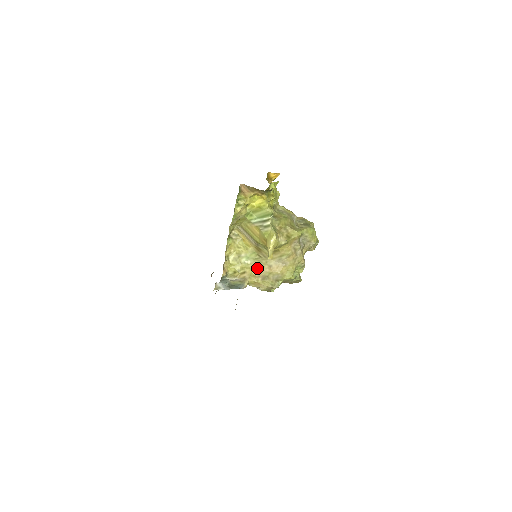
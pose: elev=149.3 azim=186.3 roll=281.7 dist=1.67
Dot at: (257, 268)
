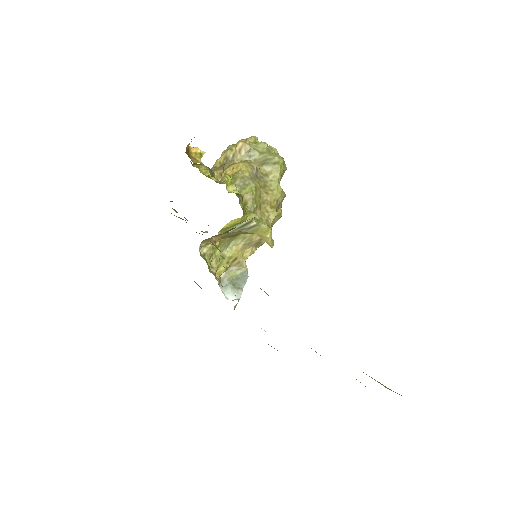
Dot at: (244, 245)
